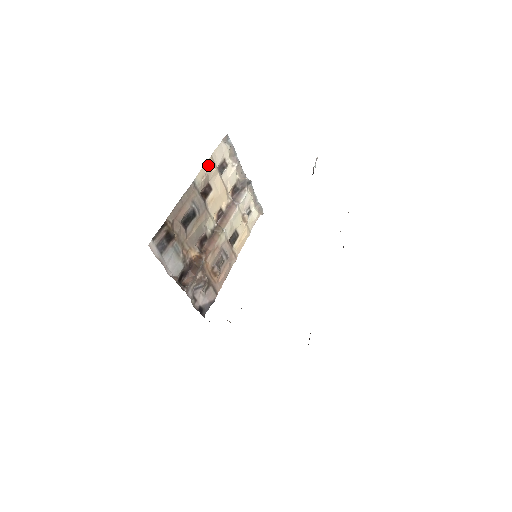
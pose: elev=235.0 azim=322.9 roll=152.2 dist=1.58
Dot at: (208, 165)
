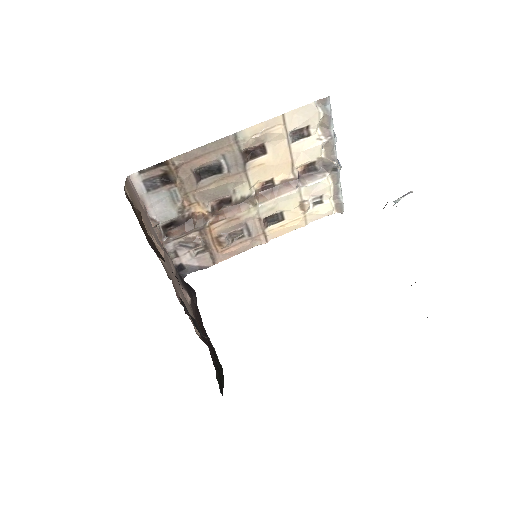
Dot at: (272, 123)
